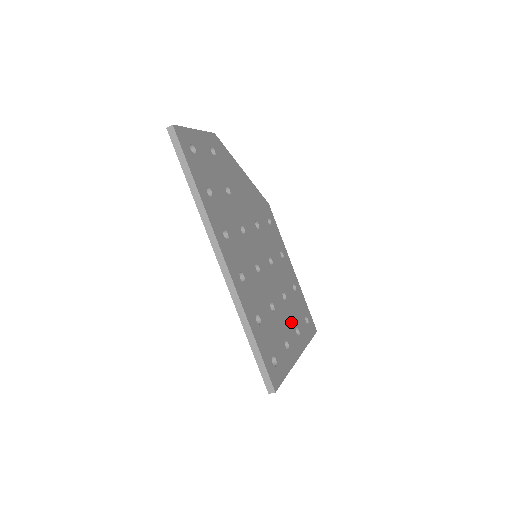
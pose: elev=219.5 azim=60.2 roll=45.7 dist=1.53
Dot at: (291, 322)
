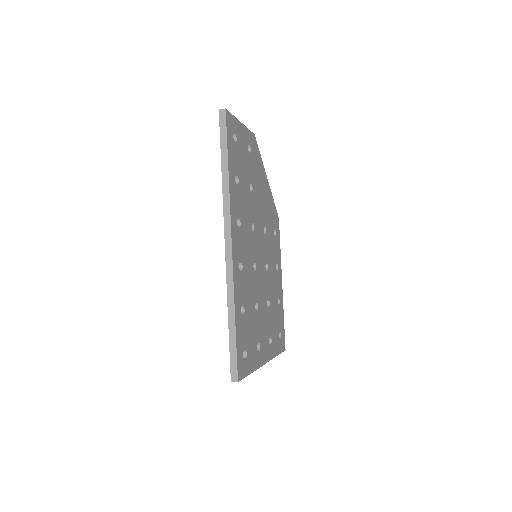
Dot at: (267, 329)
